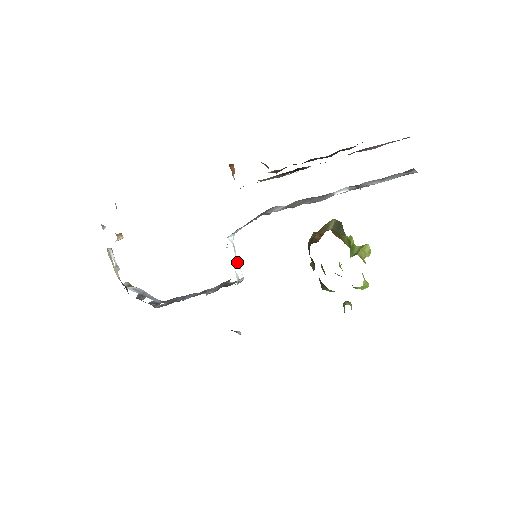
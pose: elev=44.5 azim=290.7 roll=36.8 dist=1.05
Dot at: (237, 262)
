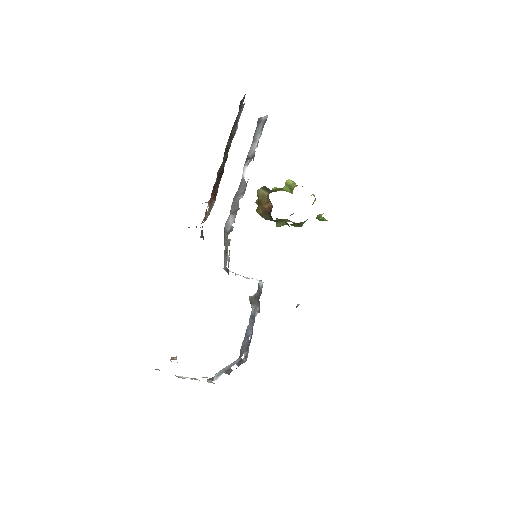
Dot at: (246, 277)
